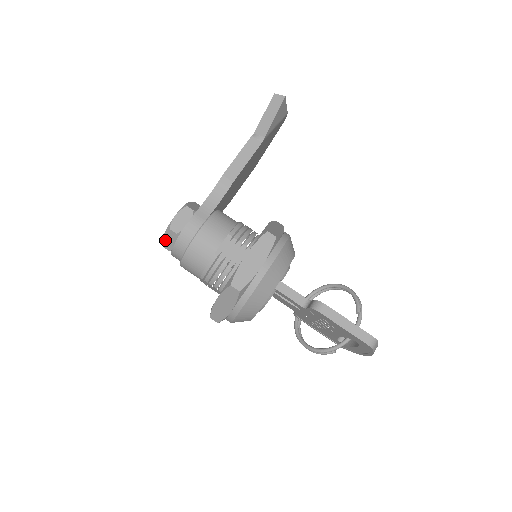
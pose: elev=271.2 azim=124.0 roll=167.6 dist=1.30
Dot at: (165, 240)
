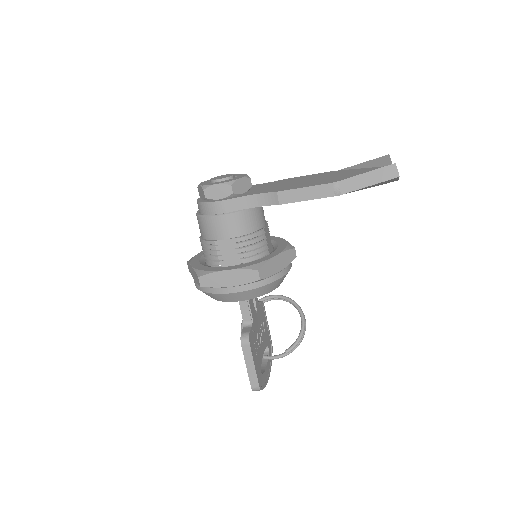
Dot at: (199, 188)
